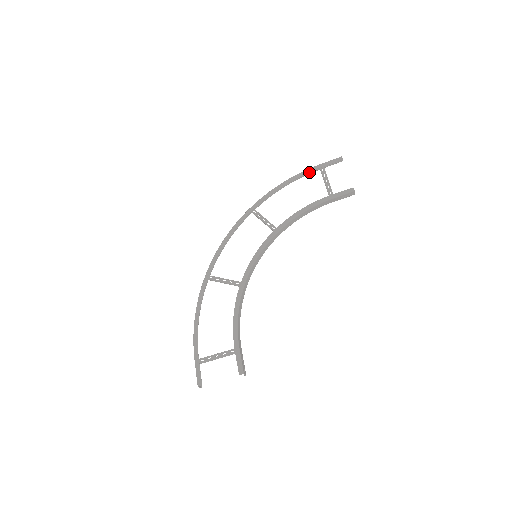
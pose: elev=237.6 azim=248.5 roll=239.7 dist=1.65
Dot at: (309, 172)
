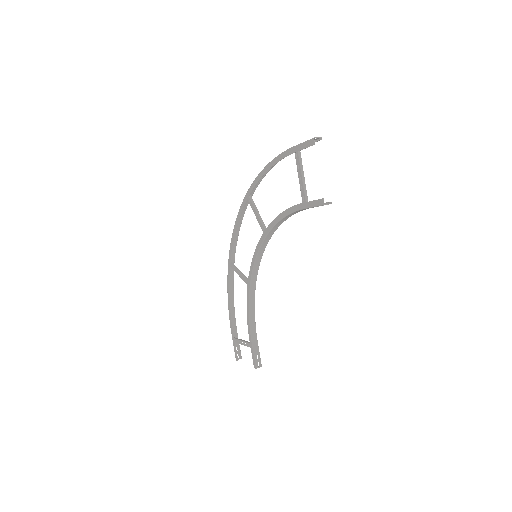
Dot at: occluded
